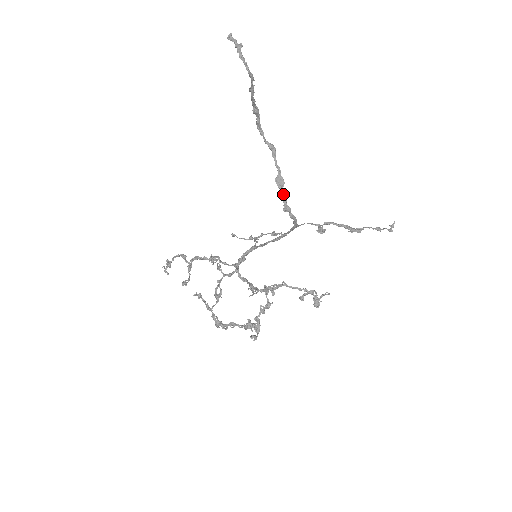
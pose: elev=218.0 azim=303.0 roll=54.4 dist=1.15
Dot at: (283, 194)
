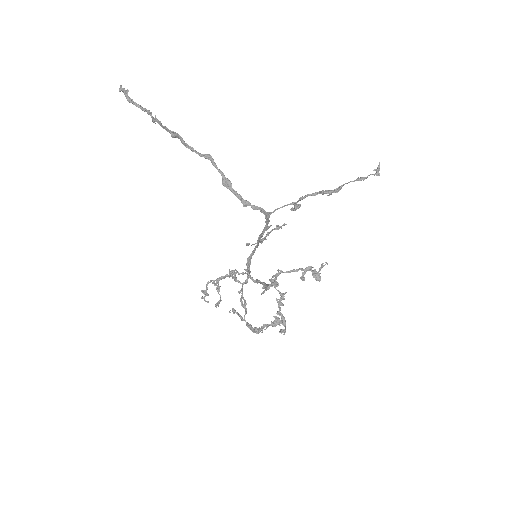
Dot at: (234, 192)
